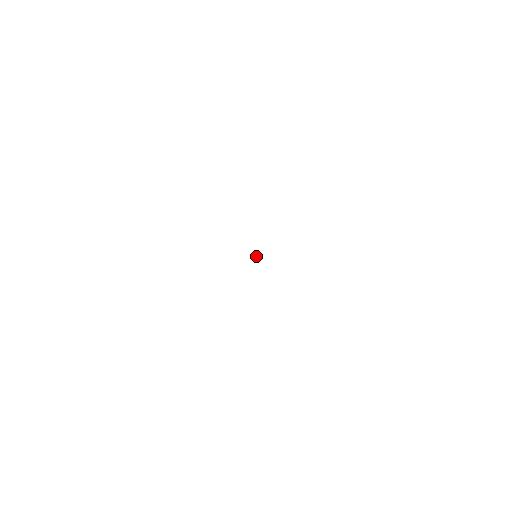
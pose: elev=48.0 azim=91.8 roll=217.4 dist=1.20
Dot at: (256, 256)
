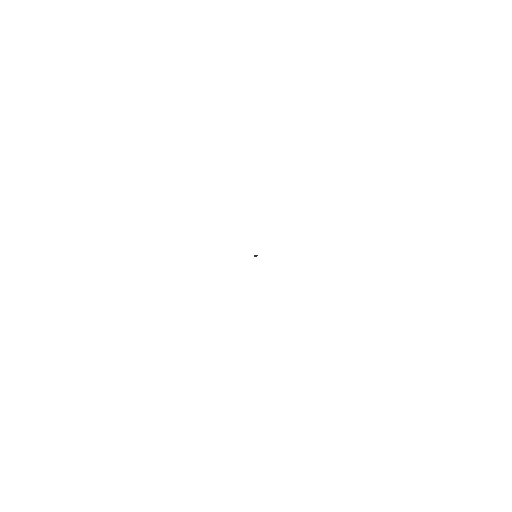
Dot at: occluded
